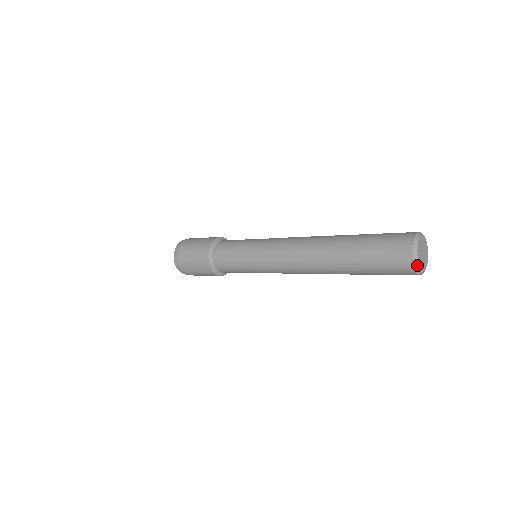
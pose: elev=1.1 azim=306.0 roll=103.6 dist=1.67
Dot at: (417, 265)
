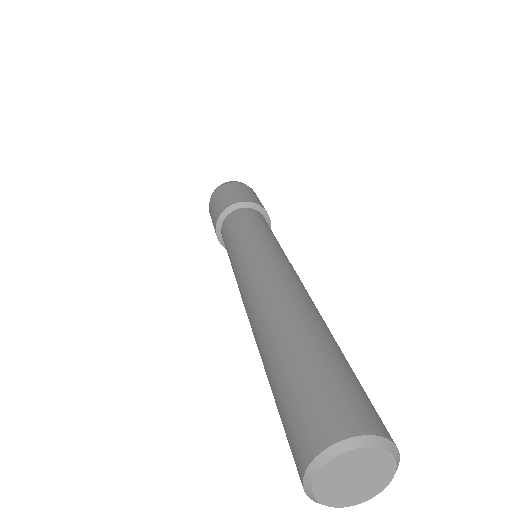
Dot at: (309, 488)
